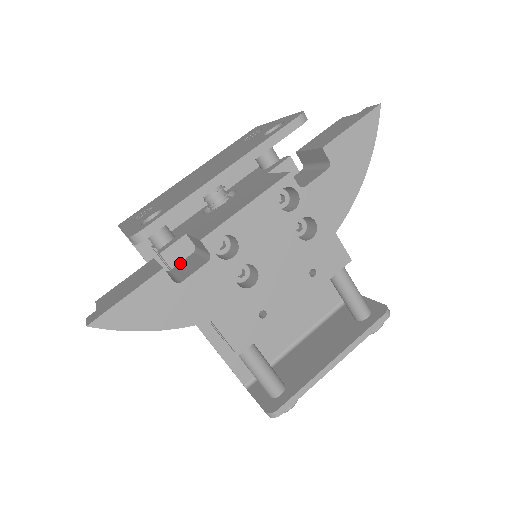
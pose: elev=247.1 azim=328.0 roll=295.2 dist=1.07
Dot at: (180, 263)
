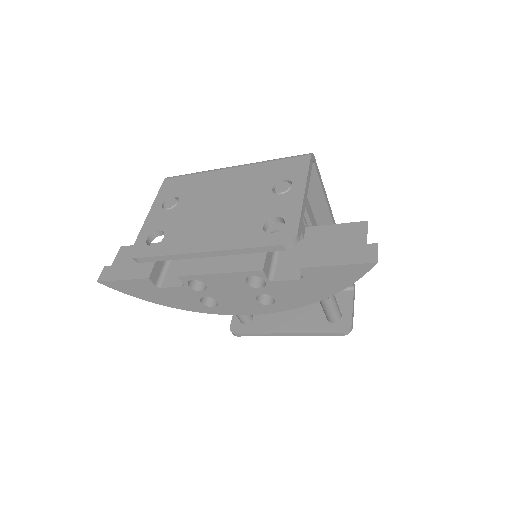
Dot at: occluded
